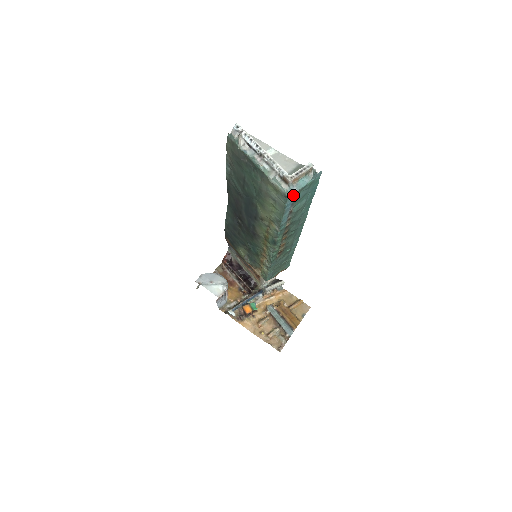
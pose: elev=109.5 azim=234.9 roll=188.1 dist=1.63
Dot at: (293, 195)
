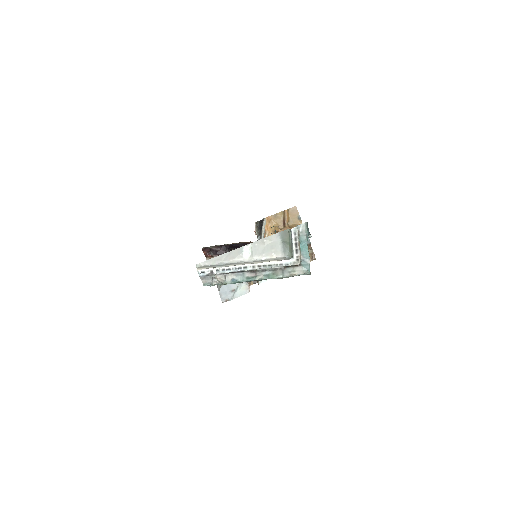
Dot at: (309, 265)
